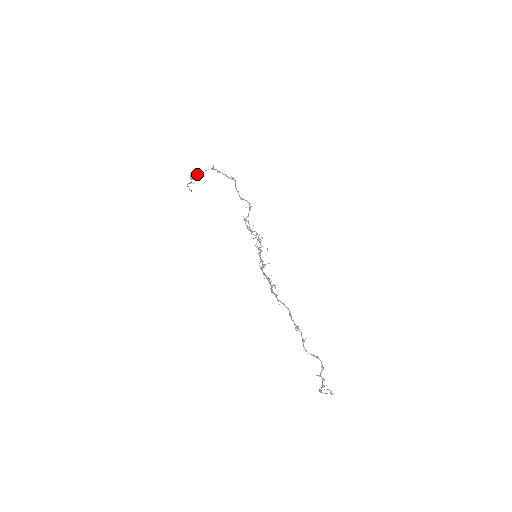
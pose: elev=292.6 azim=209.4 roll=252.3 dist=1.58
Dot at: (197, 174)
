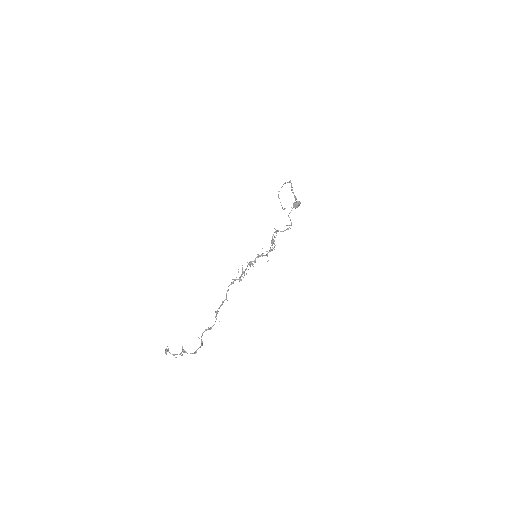
Dot at: (298, 204)
